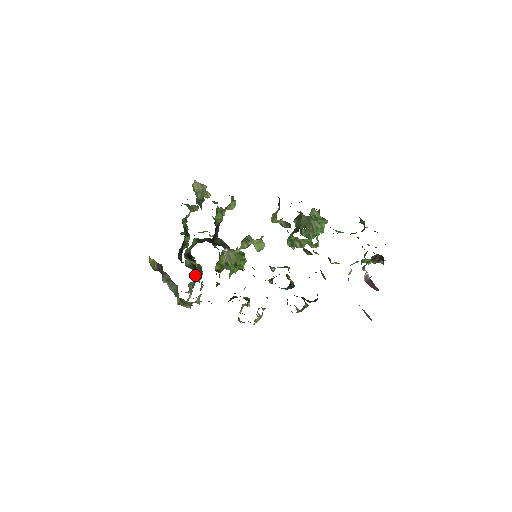
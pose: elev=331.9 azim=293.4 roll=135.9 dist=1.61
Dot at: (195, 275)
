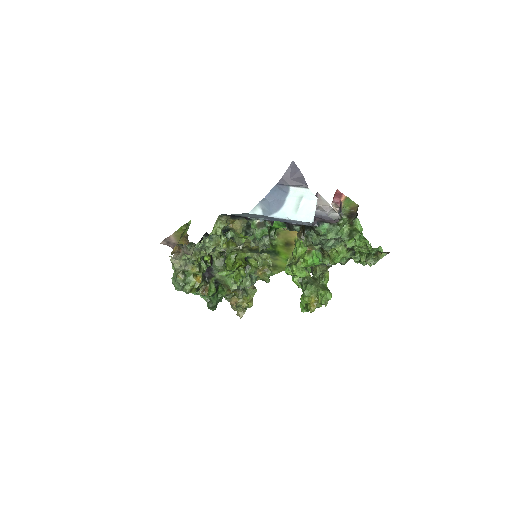
Dot at: (199, 264)
